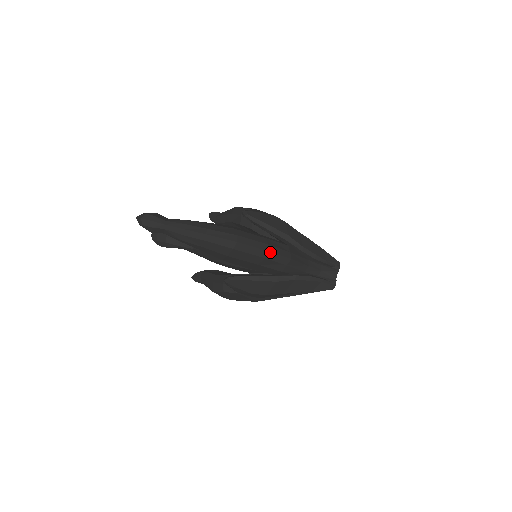
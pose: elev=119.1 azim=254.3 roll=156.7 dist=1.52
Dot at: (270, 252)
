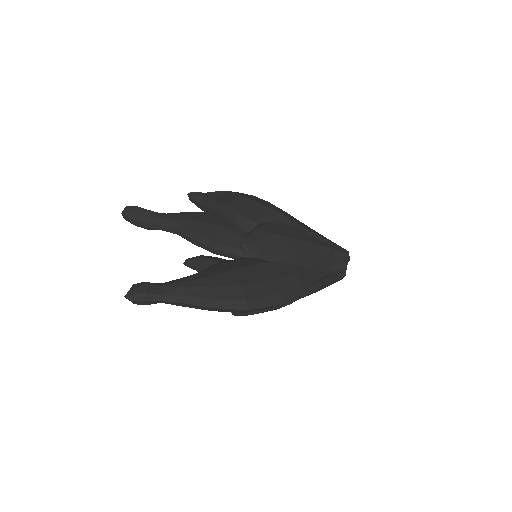
Dot at: occluded
